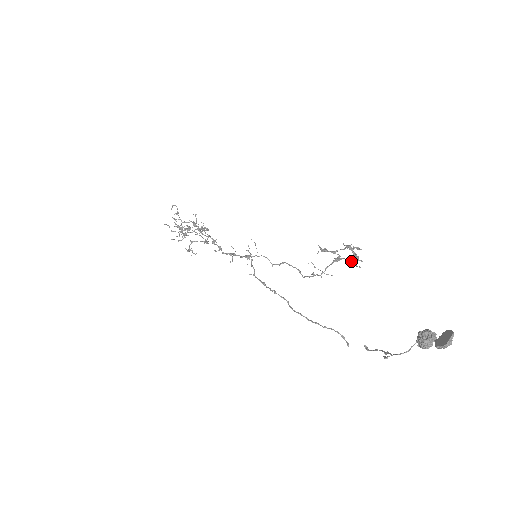
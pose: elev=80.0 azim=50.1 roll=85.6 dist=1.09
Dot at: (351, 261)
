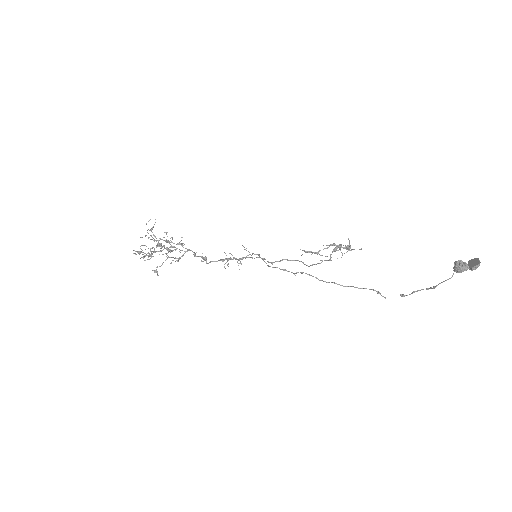
Dot at: (349, 248)
